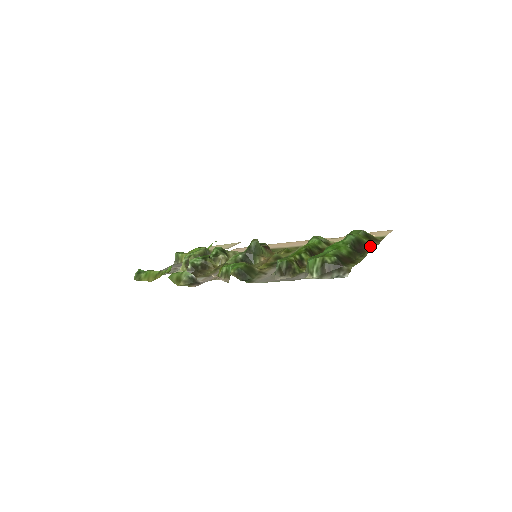
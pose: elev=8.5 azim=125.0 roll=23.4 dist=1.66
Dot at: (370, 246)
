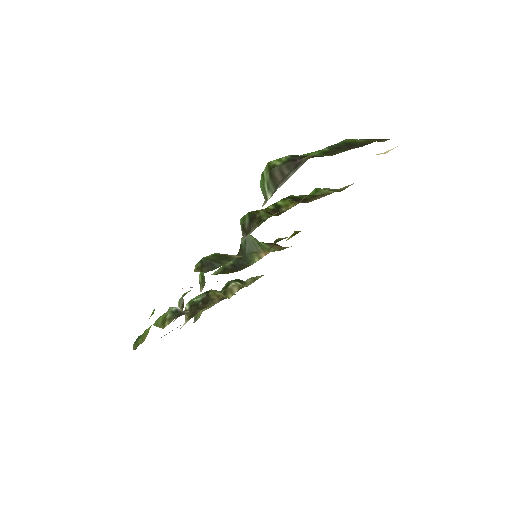
Dot at: (369, 142)
